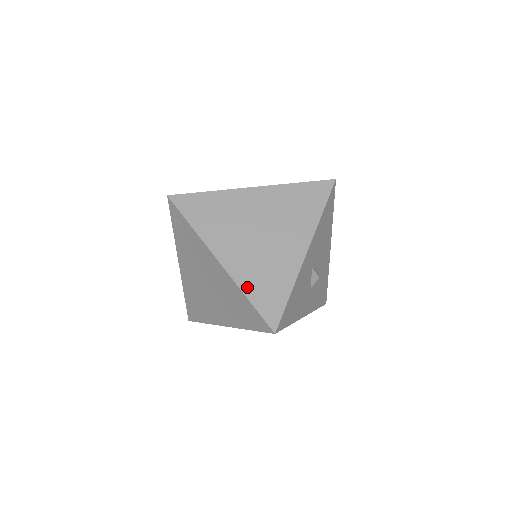
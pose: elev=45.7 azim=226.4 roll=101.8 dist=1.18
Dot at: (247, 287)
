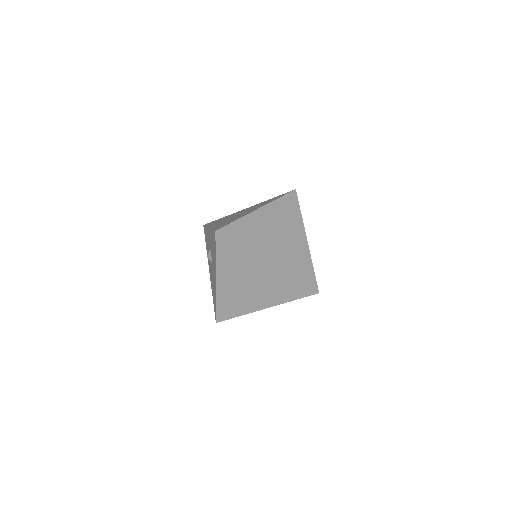
Dot at: (292, 272)
